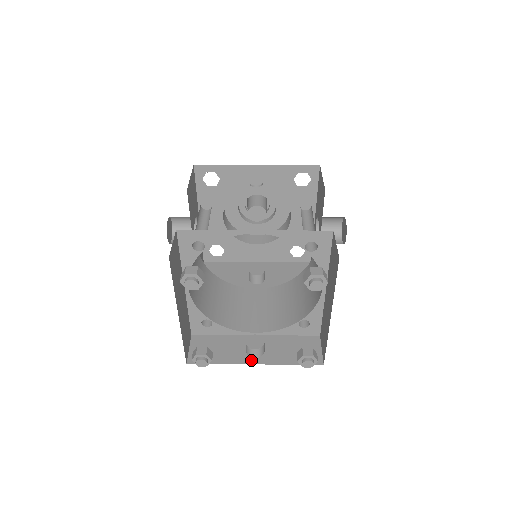
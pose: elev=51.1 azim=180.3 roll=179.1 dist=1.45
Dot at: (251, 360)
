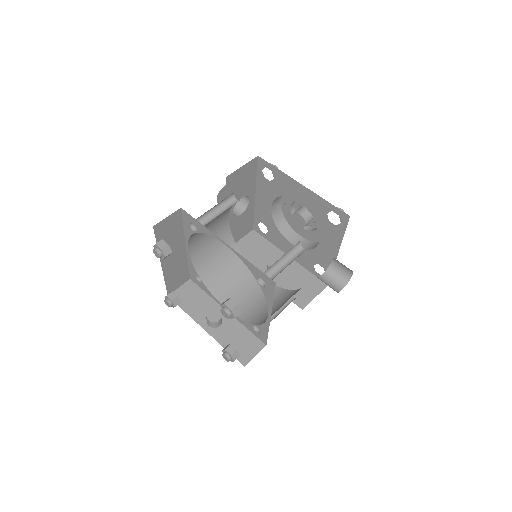
Dot at: (205, 325)
